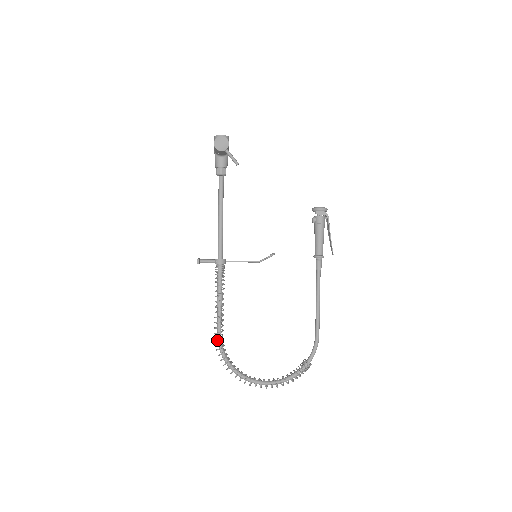
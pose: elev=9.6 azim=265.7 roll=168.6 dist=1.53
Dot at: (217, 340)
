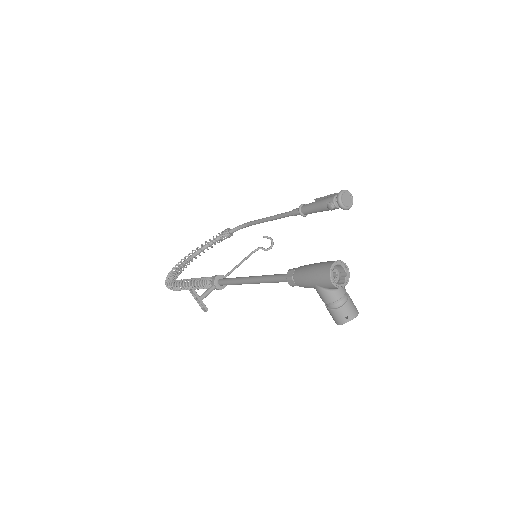
Dot at: occluded
